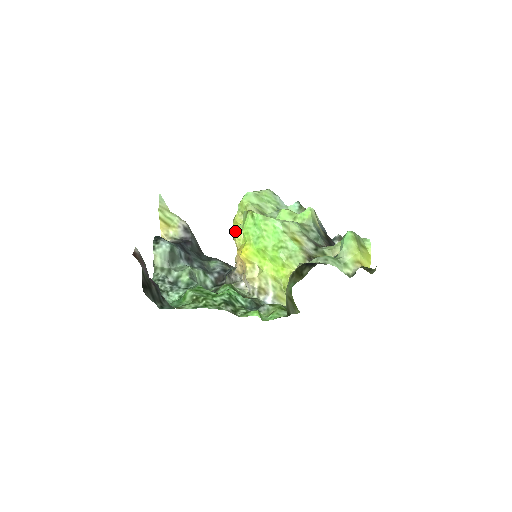
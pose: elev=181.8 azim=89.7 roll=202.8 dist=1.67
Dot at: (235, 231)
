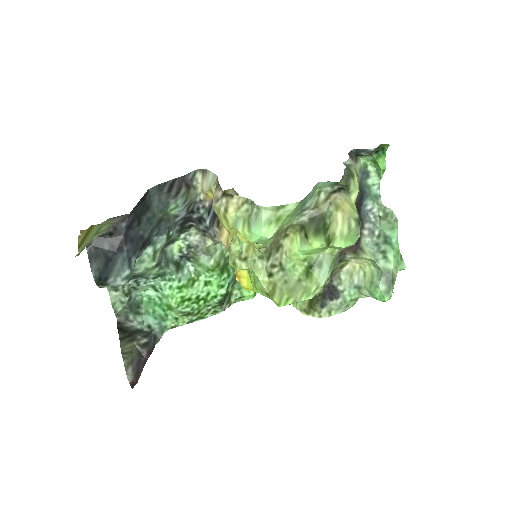
Dot at: occluded
